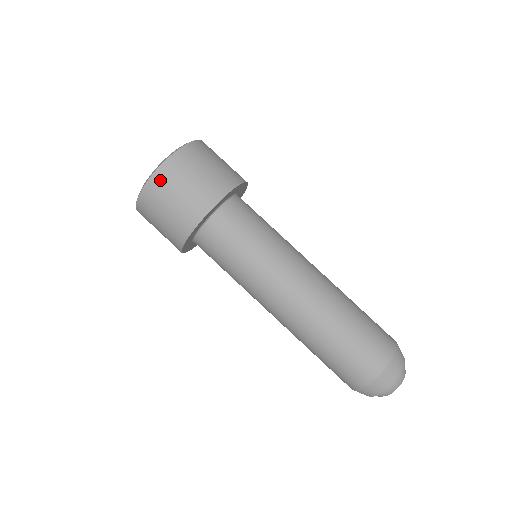
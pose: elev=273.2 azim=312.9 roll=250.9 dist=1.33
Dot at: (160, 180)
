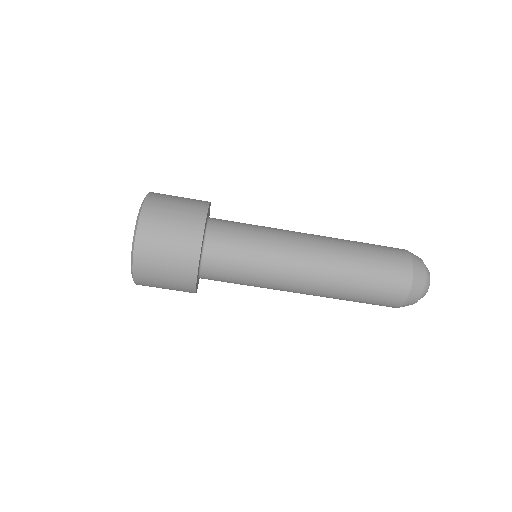
Dot at: (143, 283)
